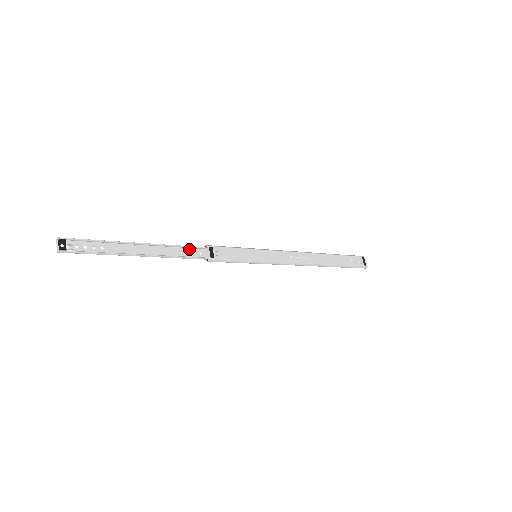
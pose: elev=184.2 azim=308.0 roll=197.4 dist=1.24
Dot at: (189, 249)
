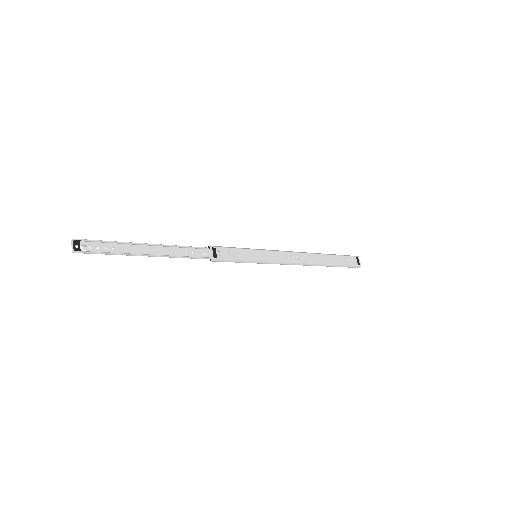
Dot at: (194, 249)
